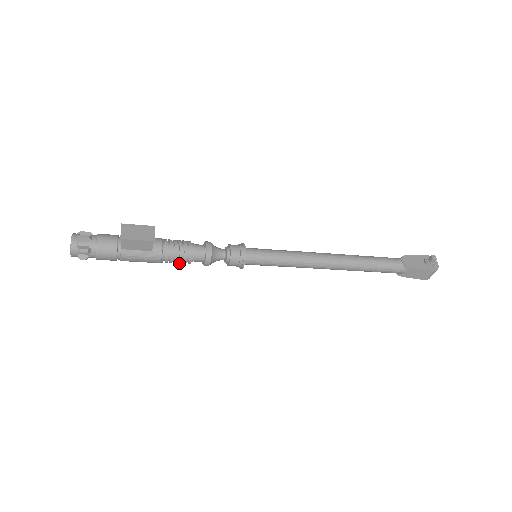
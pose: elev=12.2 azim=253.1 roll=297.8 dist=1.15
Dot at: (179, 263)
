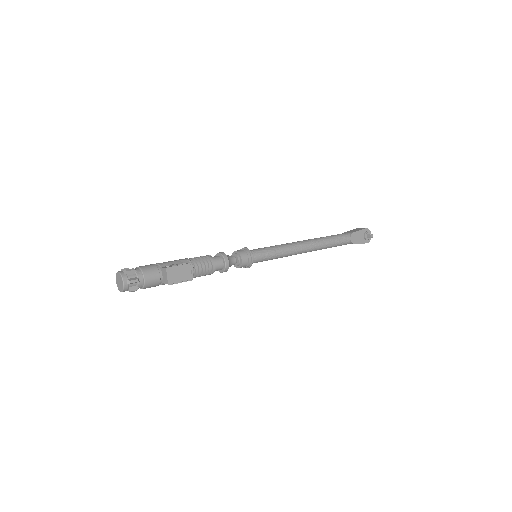
Dot at: occluded
